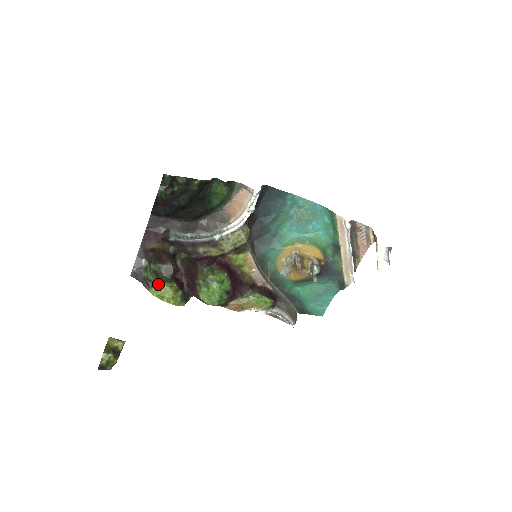
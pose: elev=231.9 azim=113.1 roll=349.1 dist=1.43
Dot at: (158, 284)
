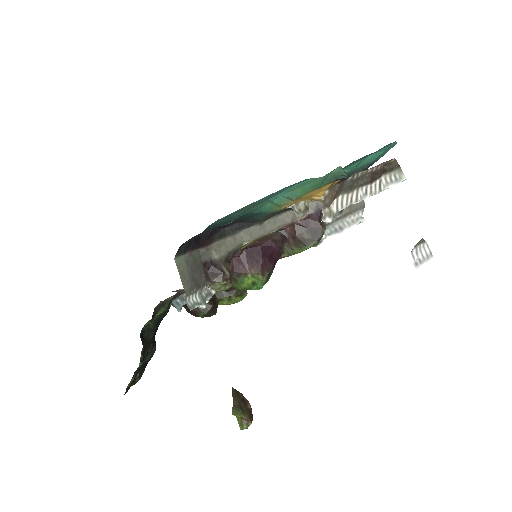
Dot at: occluded
